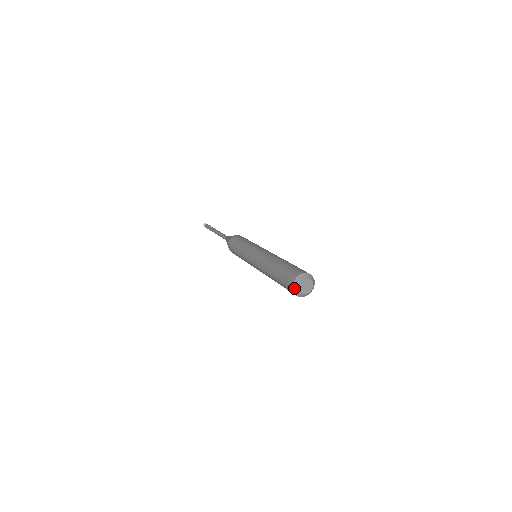
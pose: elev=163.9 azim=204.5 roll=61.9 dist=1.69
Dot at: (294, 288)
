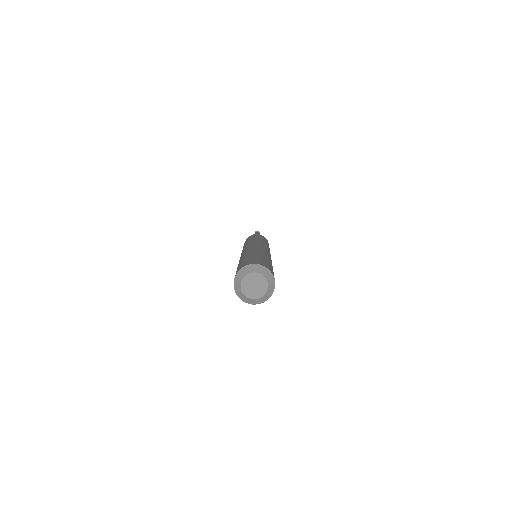
Dot at: (236, 289)
